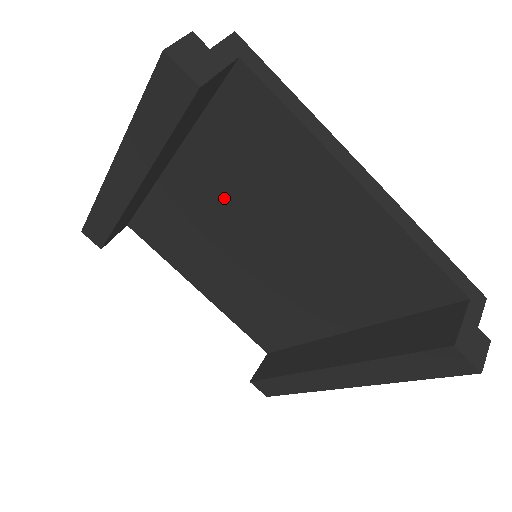
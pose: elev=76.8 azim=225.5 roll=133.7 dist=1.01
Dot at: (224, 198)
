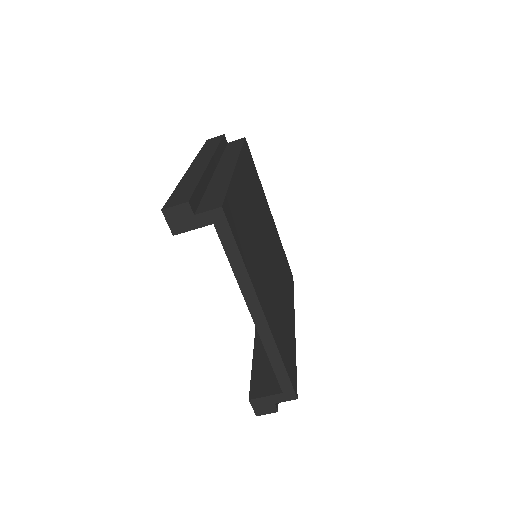
Dot at: occluded
